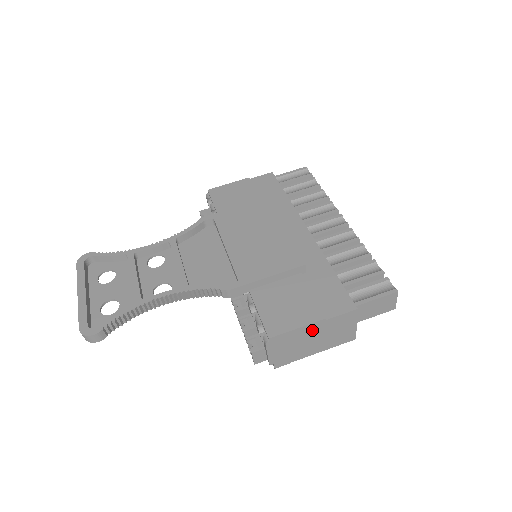
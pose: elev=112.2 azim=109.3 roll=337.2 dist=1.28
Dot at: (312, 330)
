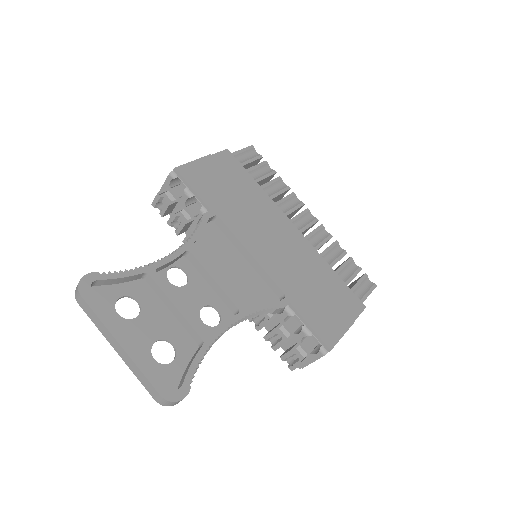
Dot at: occluded
